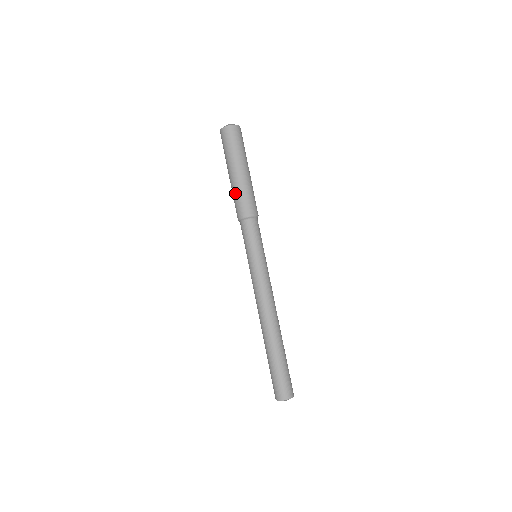
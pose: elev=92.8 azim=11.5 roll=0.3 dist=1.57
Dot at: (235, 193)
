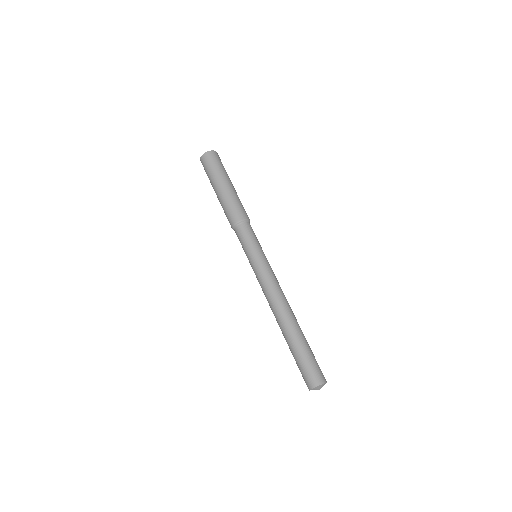
Dot at: (227, 202)
